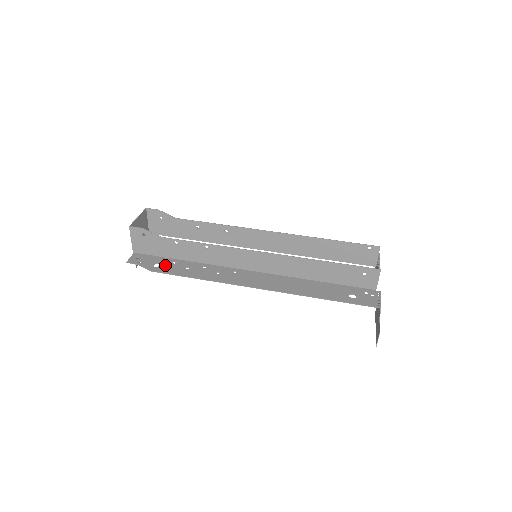
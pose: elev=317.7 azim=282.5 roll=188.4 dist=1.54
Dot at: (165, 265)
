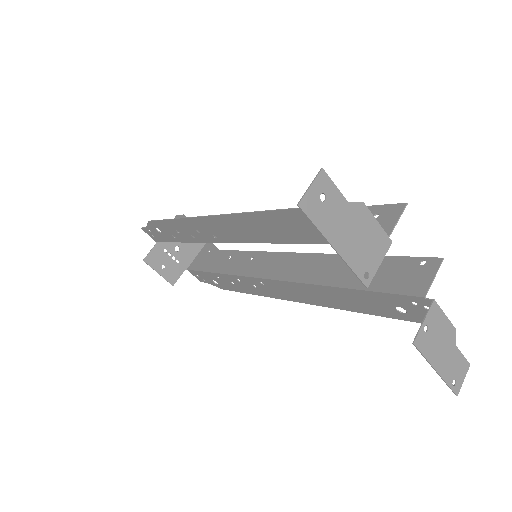
Dot at: (165, 231)
